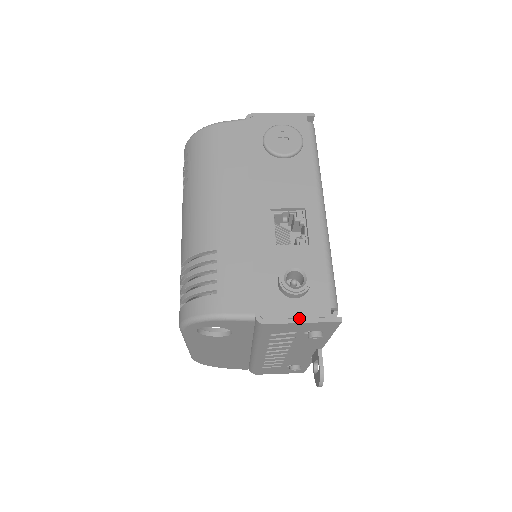
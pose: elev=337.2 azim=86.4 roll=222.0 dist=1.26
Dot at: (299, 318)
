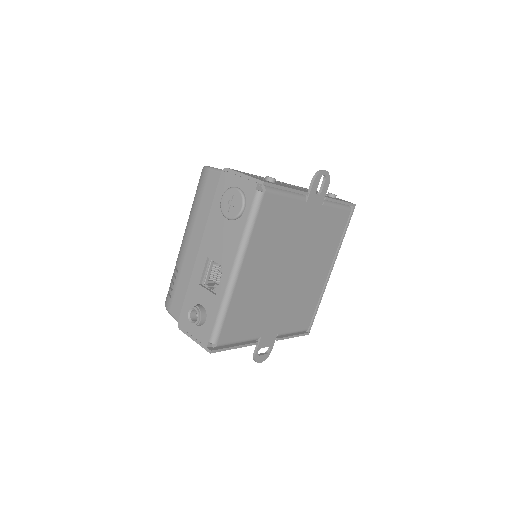
Dot at: (193, 337)
